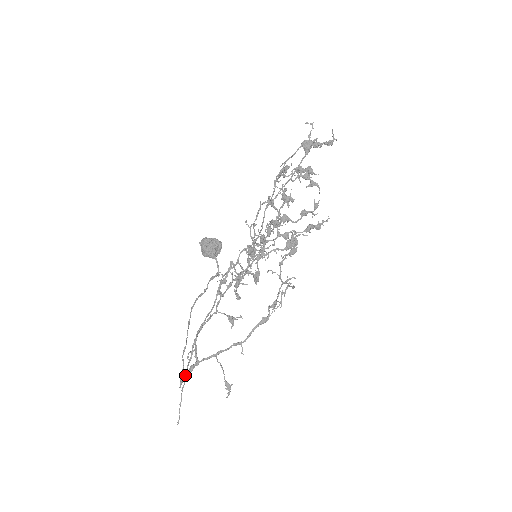
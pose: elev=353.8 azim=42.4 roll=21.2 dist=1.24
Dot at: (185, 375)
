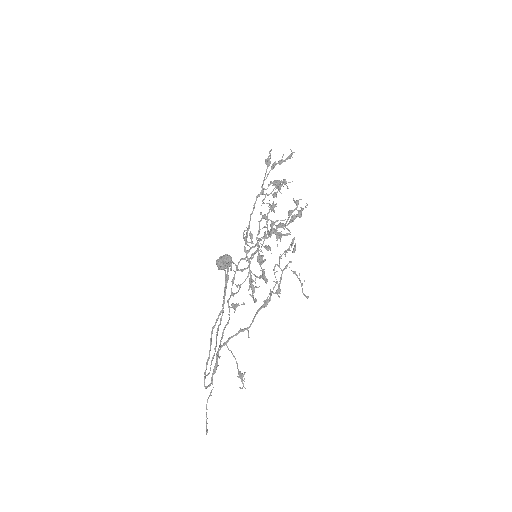
Dot at: (205, 370)
